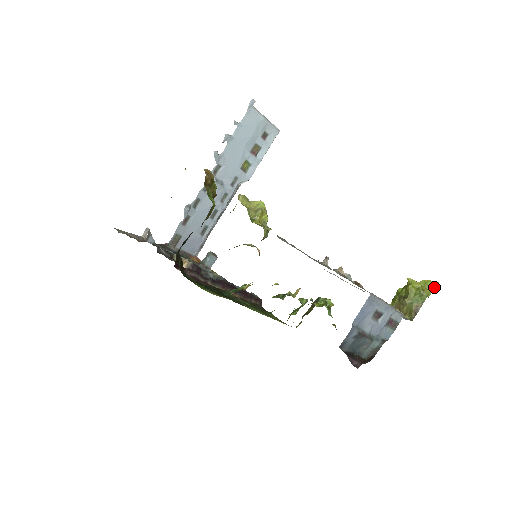
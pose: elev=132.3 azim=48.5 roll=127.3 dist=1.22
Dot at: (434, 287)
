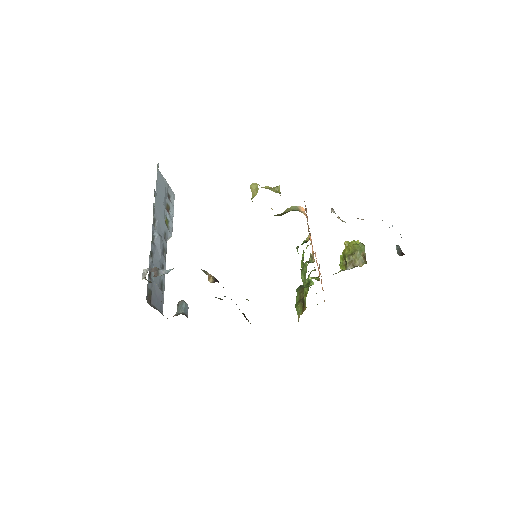
Dot at: occluded
